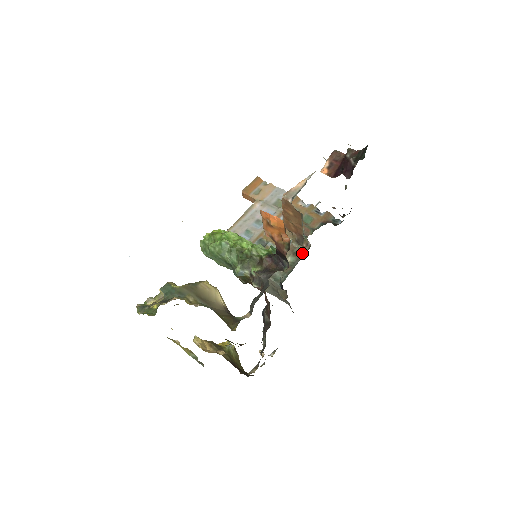
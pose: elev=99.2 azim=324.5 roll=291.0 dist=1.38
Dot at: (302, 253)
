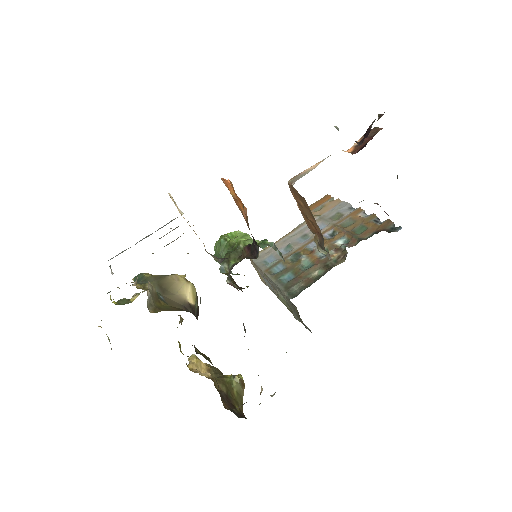
Dot at: occluded
